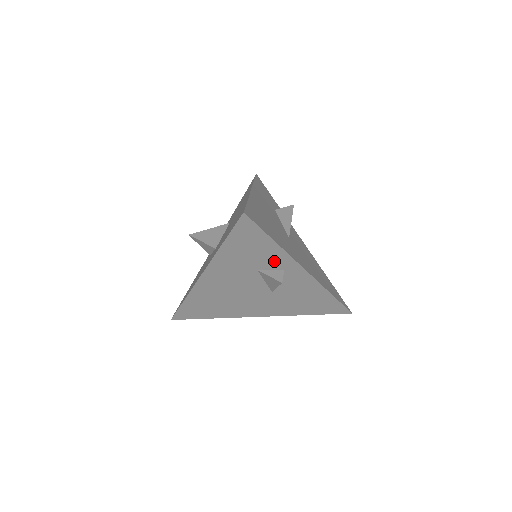
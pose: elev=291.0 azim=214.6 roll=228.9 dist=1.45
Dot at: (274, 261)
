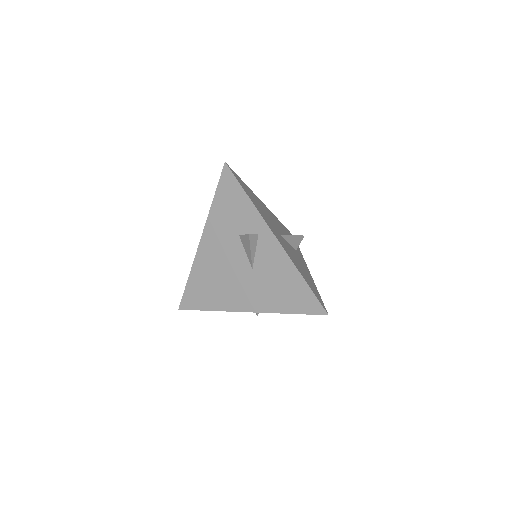
Dot at: (250, 222)
